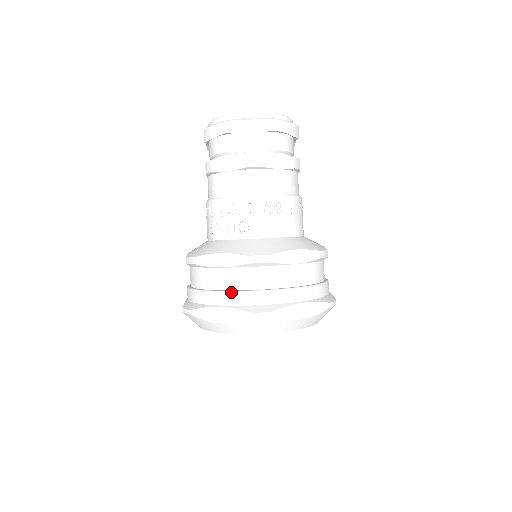
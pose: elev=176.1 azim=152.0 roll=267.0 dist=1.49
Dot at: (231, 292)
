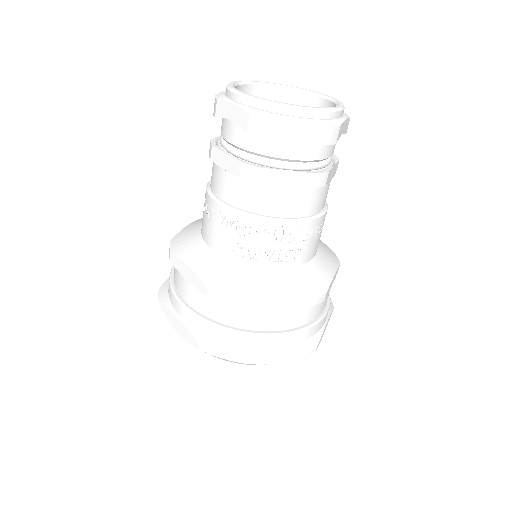
Dot at: (279, 335)
